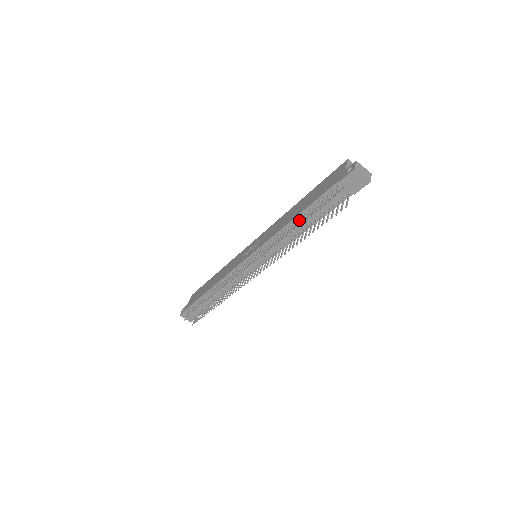
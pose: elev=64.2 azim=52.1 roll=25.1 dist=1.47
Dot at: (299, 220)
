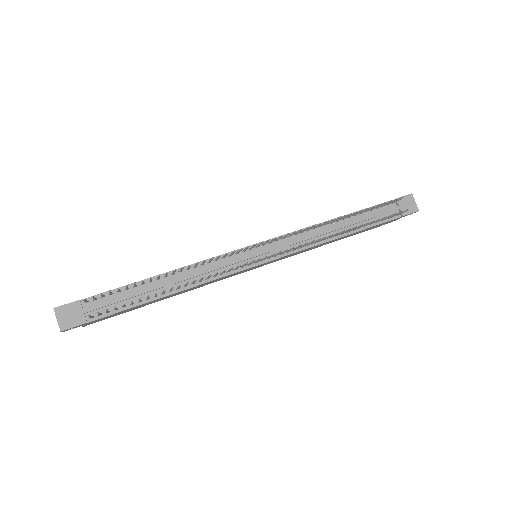
Dot at: (342, 221)
